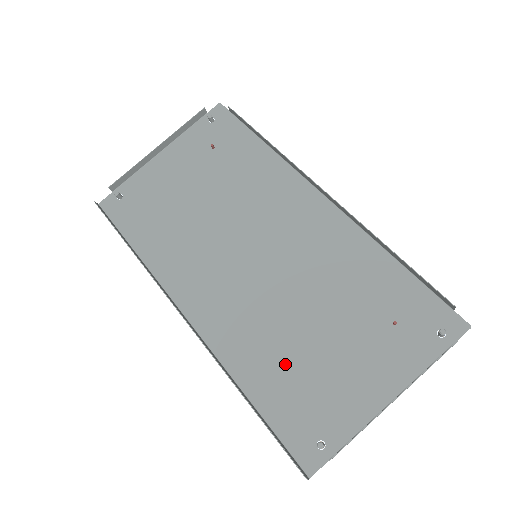
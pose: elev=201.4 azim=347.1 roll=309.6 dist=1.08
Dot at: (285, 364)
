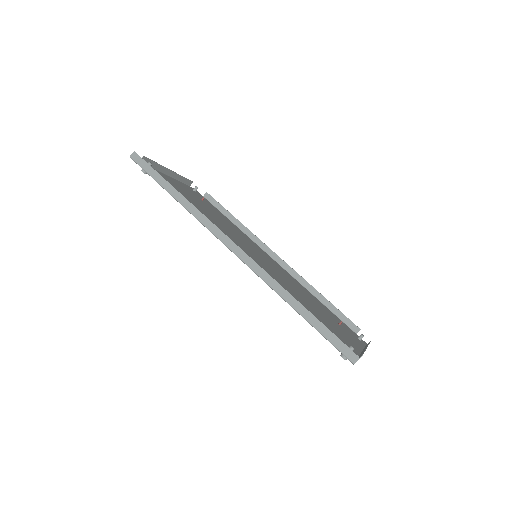
Dot at: occluded
